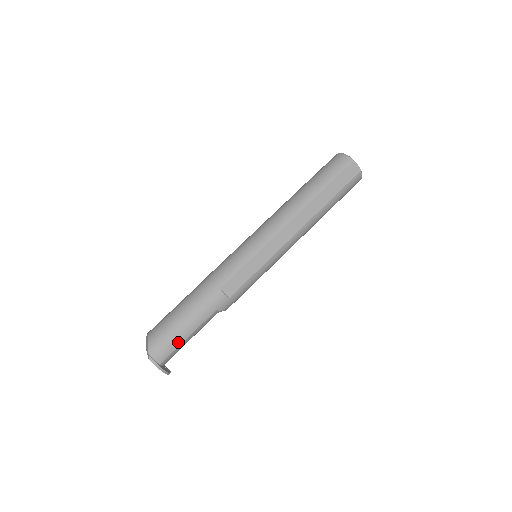
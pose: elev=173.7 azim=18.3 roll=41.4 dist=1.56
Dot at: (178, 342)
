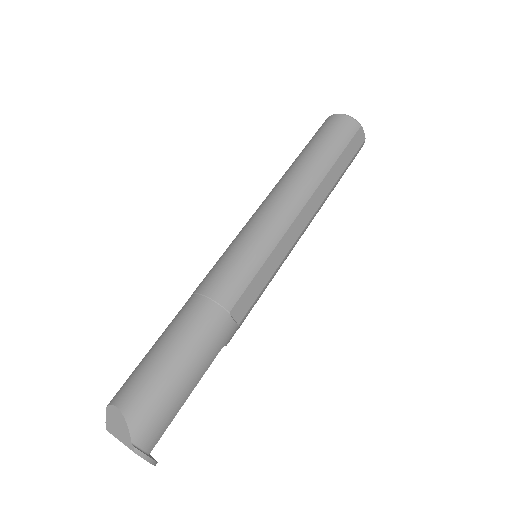
Dot at: (175, 410)
